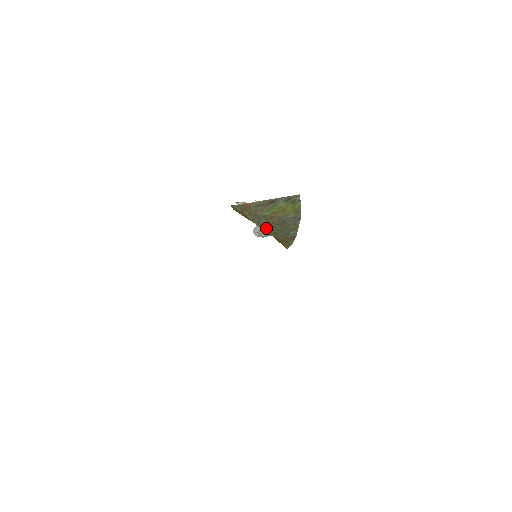
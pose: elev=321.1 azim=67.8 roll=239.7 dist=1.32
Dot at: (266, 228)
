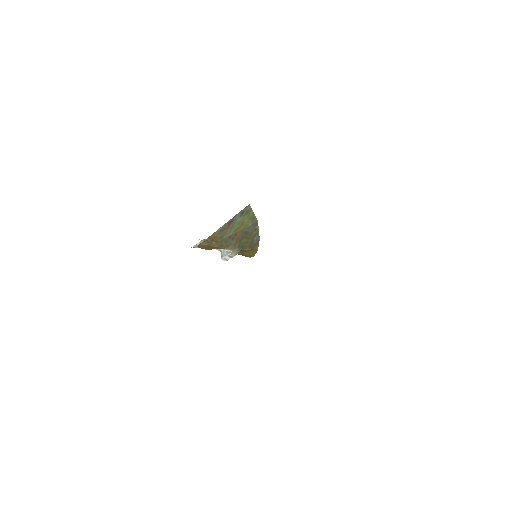
Dot at: (234, 247)
